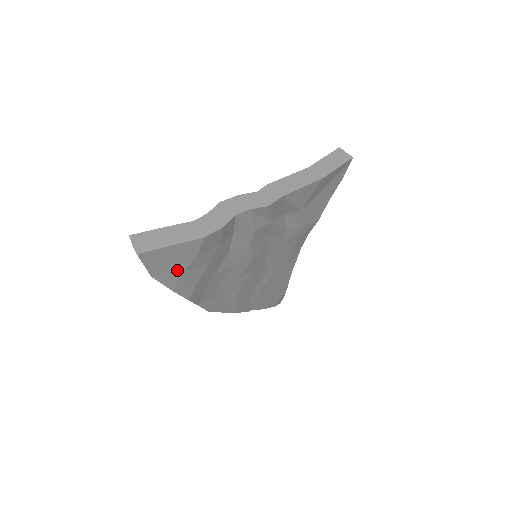
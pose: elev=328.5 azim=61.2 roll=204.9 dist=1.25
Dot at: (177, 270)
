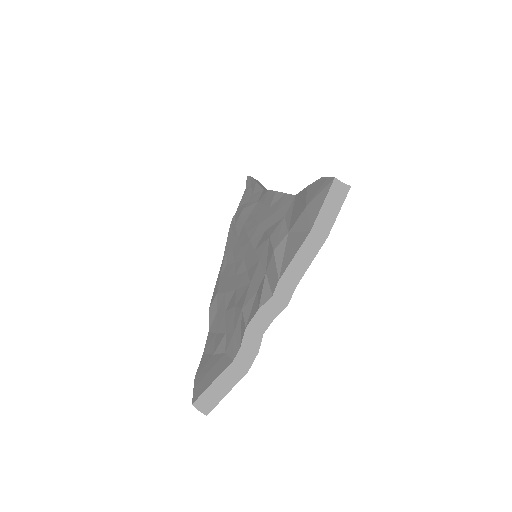
Dot at: occluded
